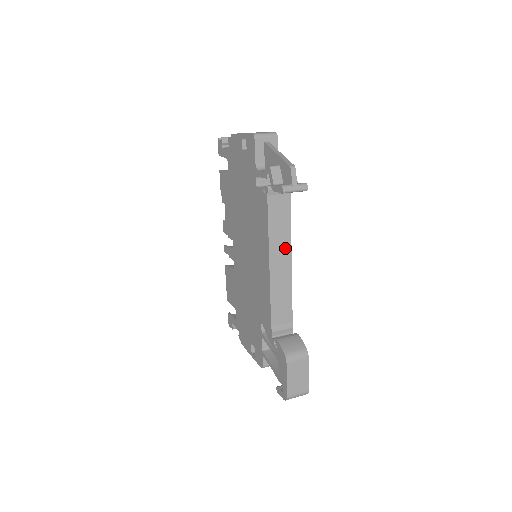
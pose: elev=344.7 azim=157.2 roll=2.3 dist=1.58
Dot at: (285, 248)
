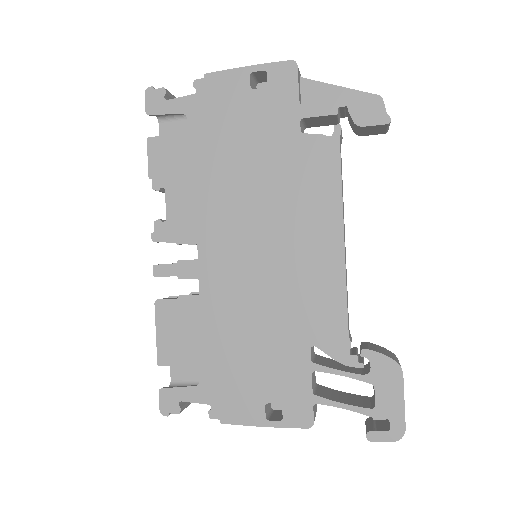
Dot at: occluded
